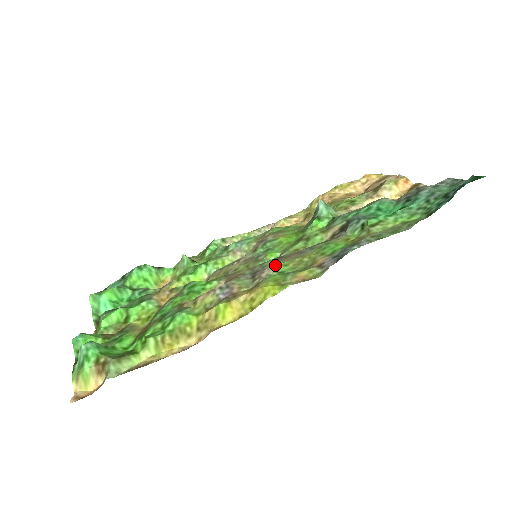
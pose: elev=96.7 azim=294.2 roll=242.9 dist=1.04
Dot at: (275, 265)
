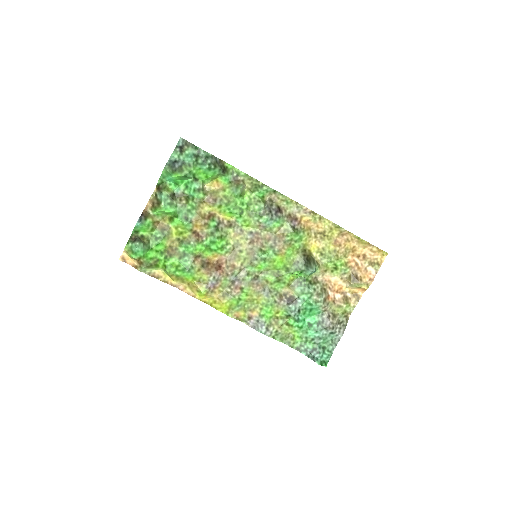
Dot at: (246, 288)
